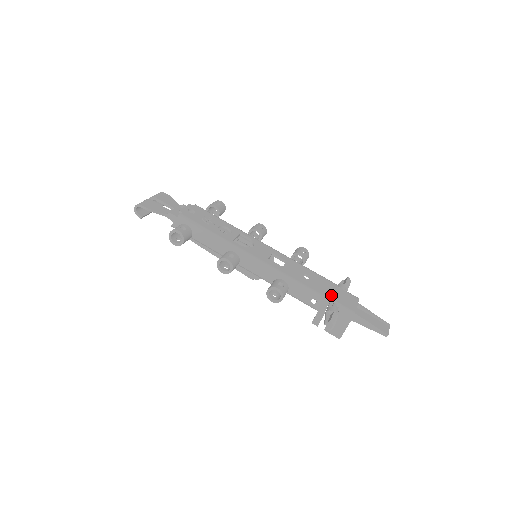
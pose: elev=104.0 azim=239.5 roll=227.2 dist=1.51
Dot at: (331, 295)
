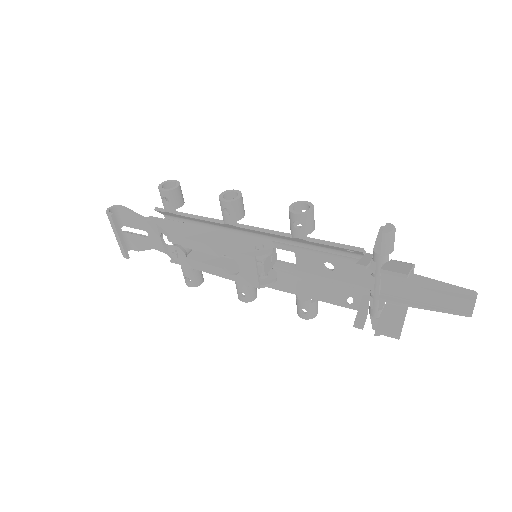
Dot at: (371, 264)
